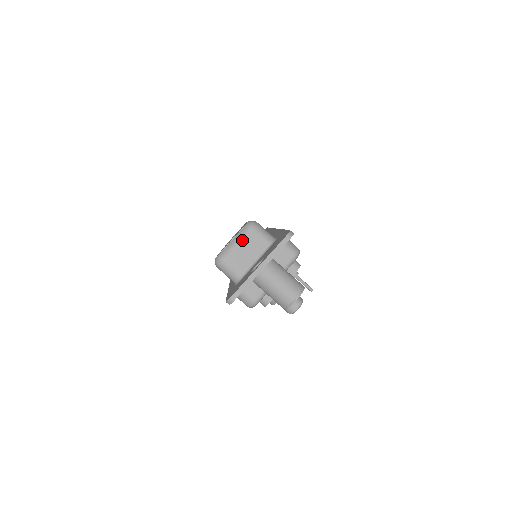
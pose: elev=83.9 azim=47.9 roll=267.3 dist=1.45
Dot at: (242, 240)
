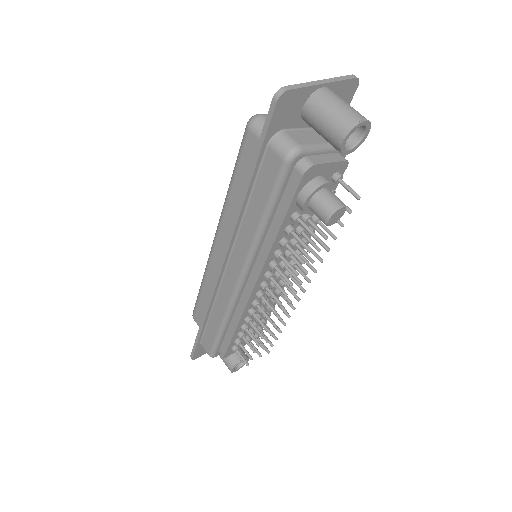
Dot at: occluded
